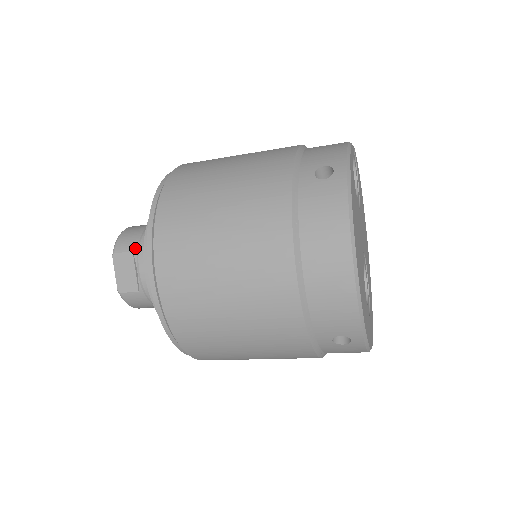
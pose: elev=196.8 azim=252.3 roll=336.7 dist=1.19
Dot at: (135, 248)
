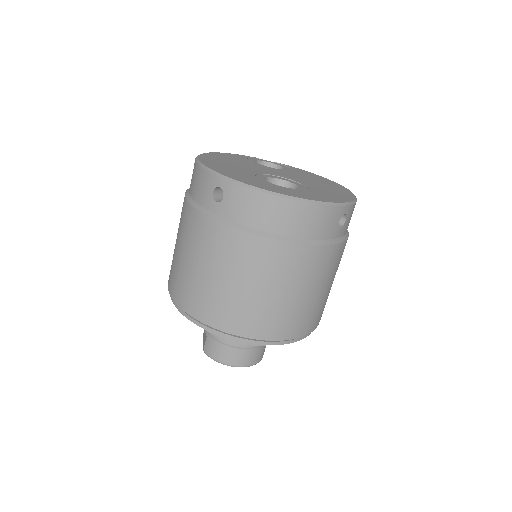
Dot at: occluded
